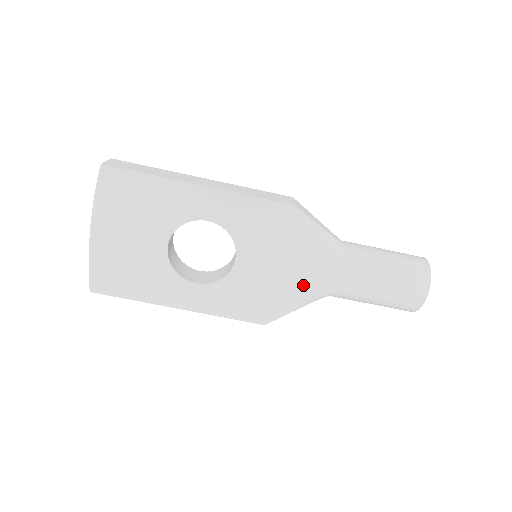
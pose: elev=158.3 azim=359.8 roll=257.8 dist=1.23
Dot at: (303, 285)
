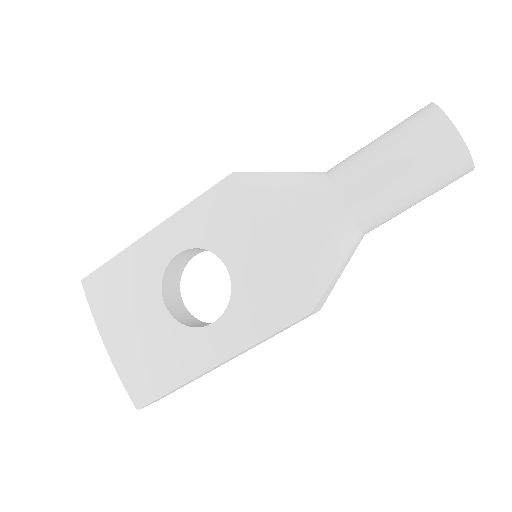
Dot at: (309, 236)
